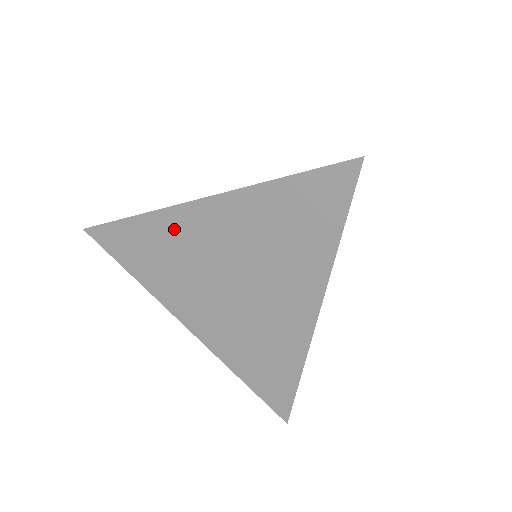
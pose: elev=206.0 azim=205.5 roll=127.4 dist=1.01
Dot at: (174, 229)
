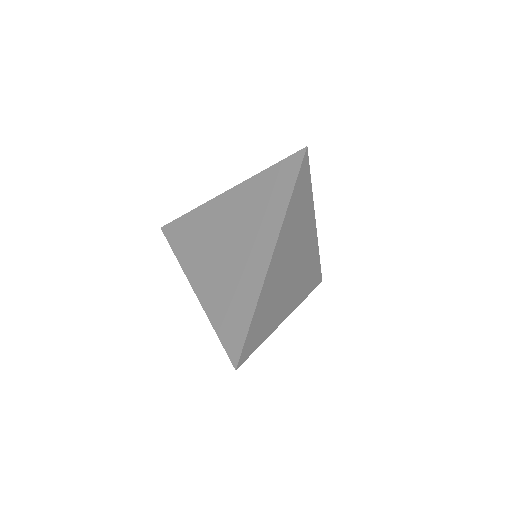
Dot at: (207, 215)
